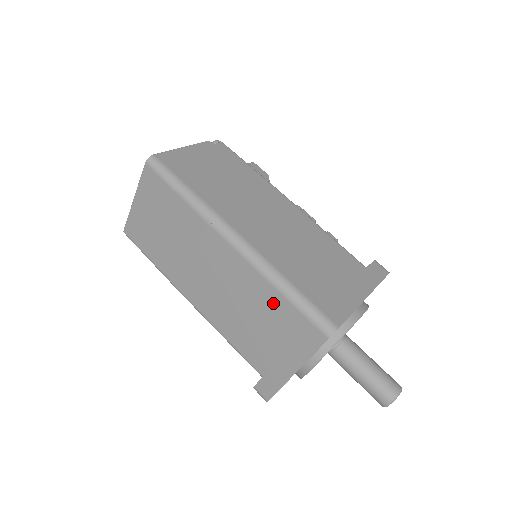
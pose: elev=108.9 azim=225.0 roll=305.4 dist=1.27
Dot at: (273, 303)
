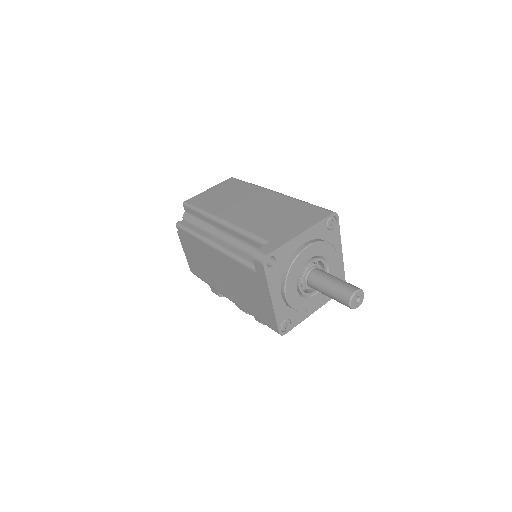
Dot at: (297, 207)
